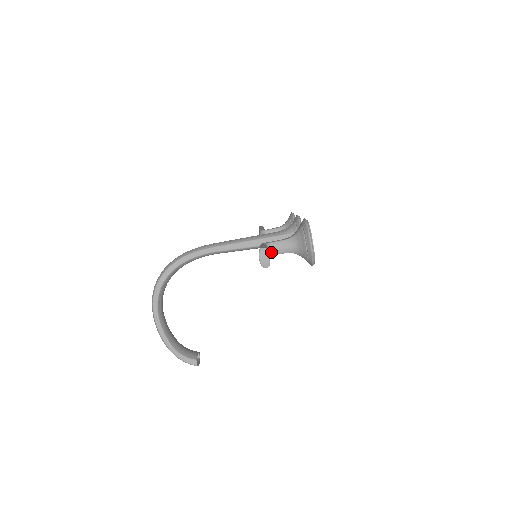
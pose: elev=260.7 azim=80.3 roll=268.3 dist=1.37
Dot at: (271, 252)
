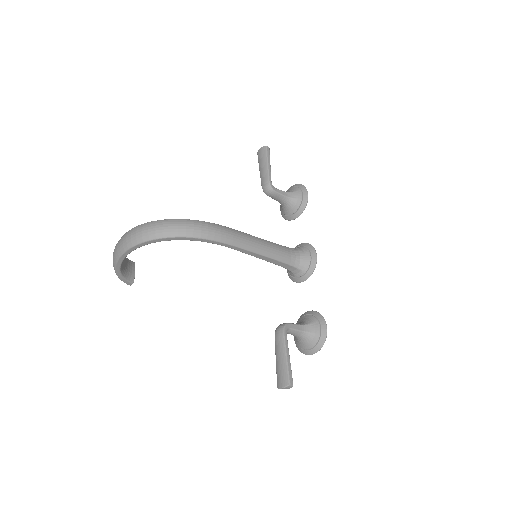
Dot at: occluded
